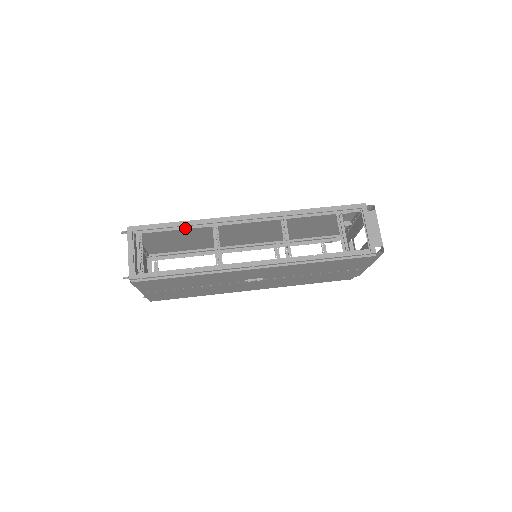
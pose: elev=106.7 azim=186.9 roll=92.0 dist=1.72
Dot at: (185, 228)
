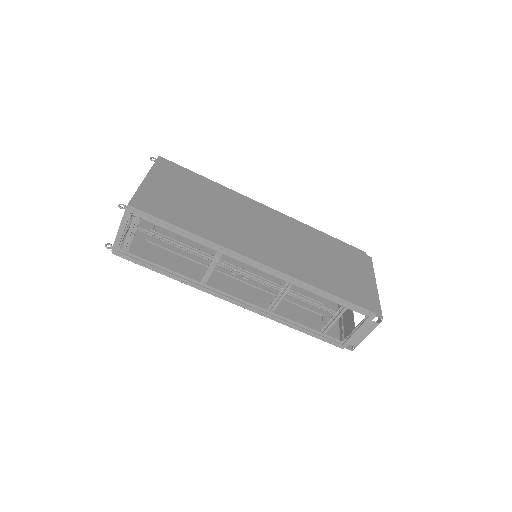
Dot at: (188, 238)
